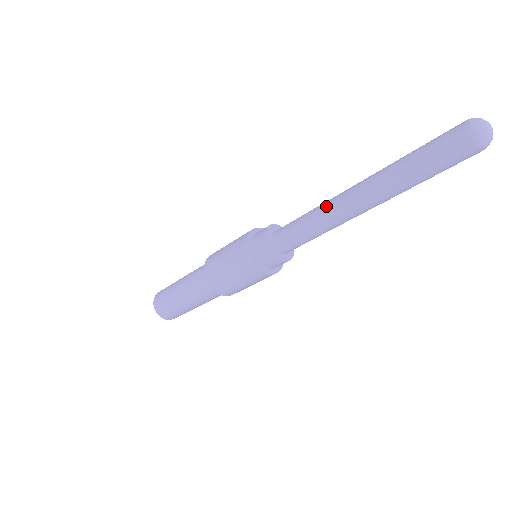
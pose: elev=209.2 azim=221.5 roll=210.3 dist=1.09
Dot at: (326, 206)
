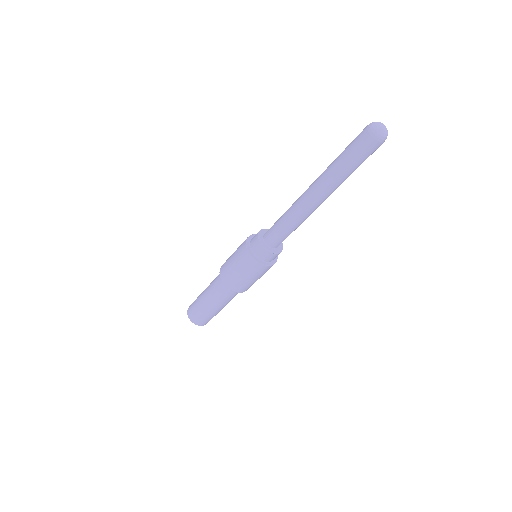
Dot at: (294, 204)
